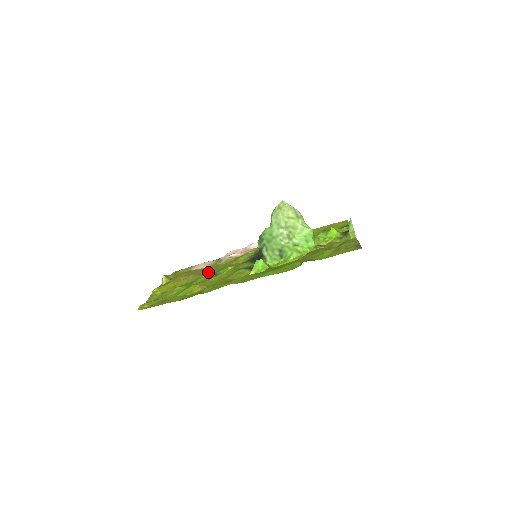
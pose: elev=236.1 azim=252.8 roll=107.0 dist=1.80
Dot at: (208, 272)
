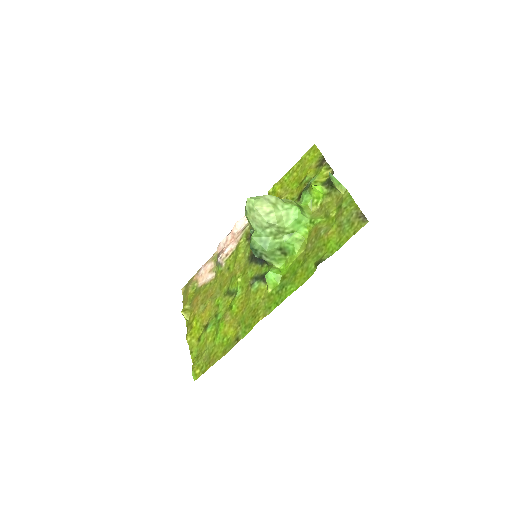
Dot at: (220, 290)
